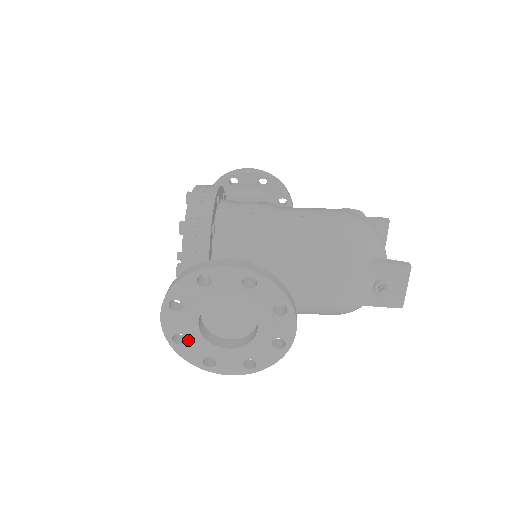
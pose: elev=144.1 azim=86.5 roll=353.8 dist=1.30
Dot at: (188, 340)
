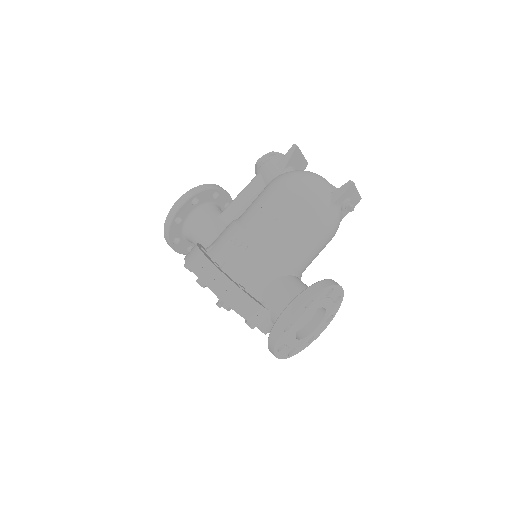
Dot at: (296, 347)
